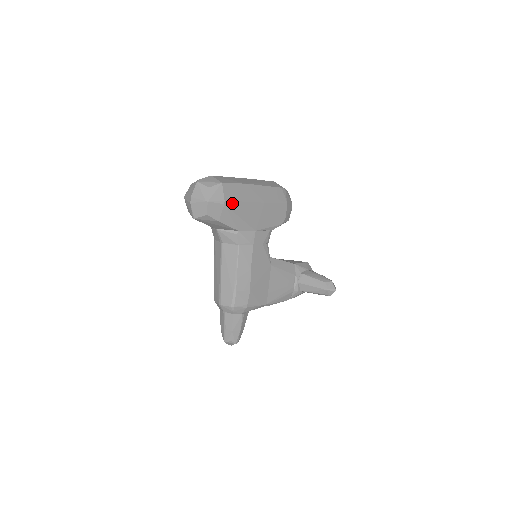
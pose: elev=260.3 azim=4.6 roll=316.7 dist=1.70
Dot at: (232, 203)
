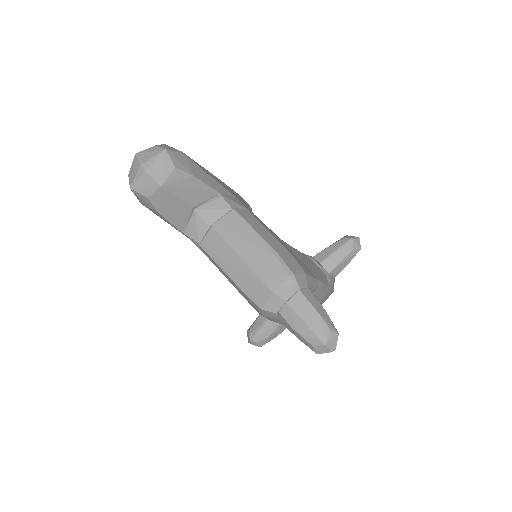
Dot at: (191, 159)
